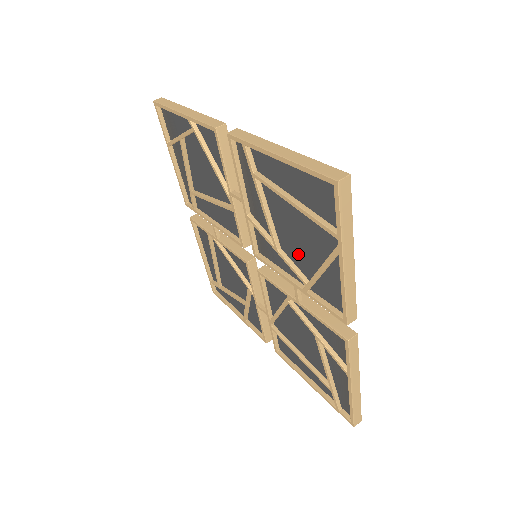
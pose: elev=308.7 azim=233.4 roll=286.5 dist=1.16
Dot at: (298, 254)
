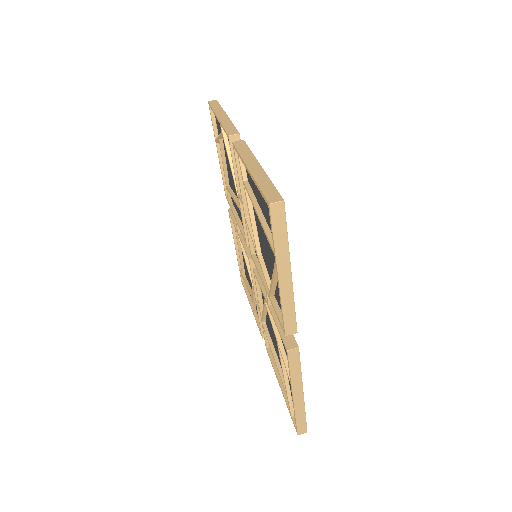
Dot at: (268, 262)
